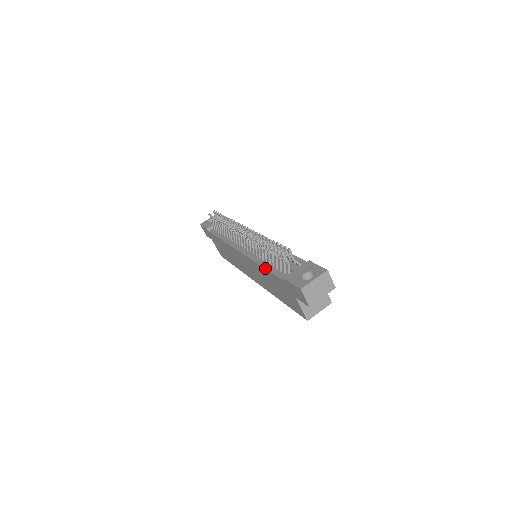
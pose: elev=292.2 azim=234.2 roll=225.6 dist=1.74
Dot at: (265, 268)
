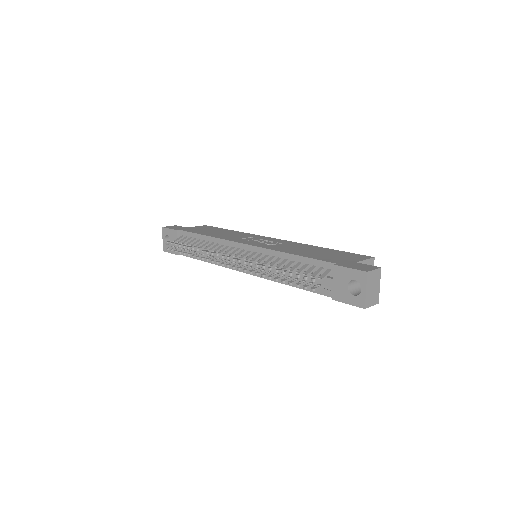
Dot at: occluded
